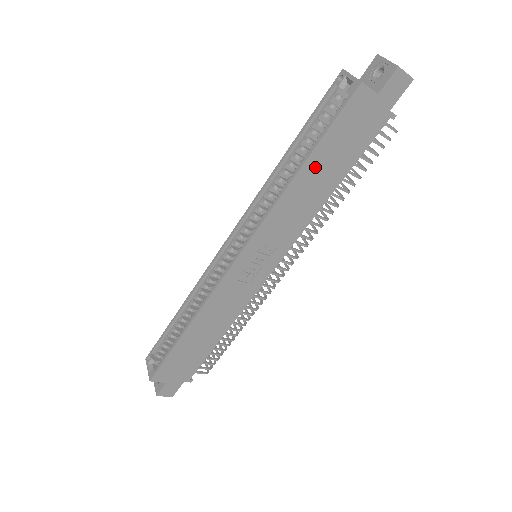
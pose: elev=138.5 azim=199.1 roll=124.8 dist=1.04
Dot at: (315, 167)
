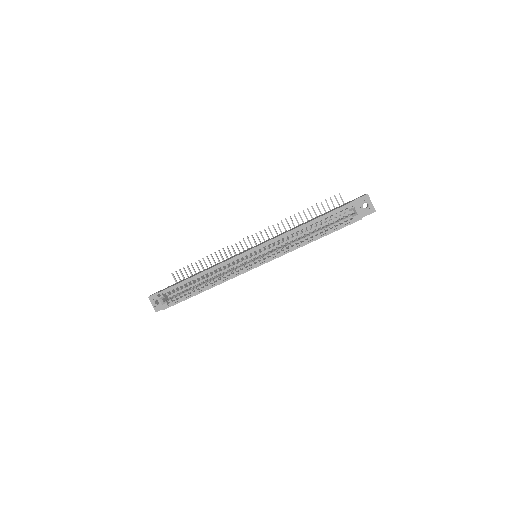
Dot at: occluded
